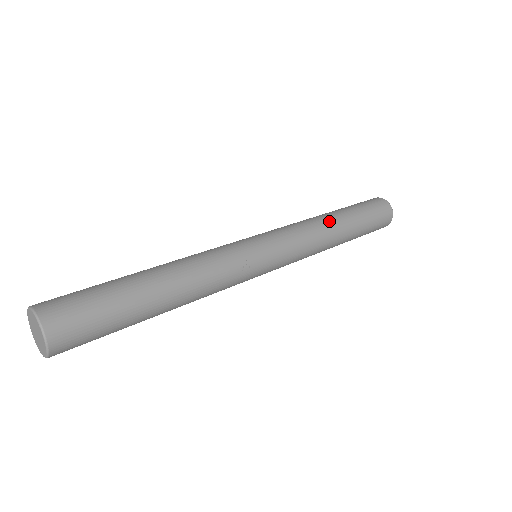
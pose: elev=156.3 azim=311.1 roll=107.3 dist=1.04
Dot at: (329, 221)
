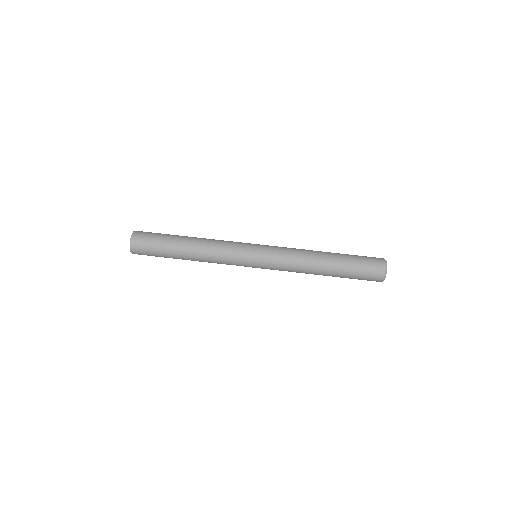
Dot at: (314, 271)
